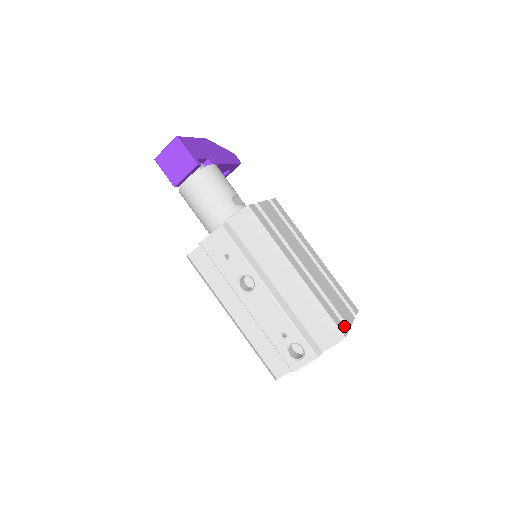
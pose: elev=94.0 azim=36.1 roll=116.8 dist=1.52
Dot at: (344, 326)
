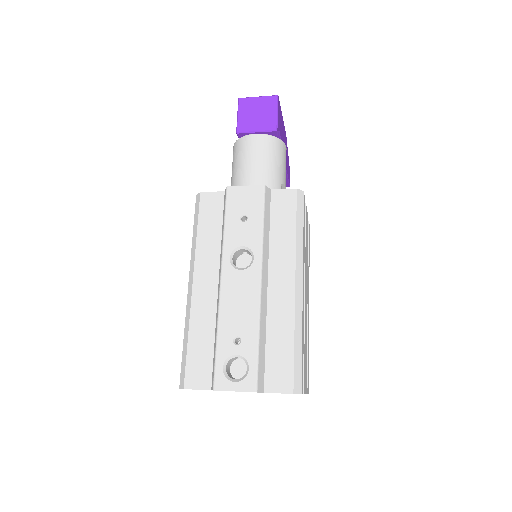
Dot at: occluded
